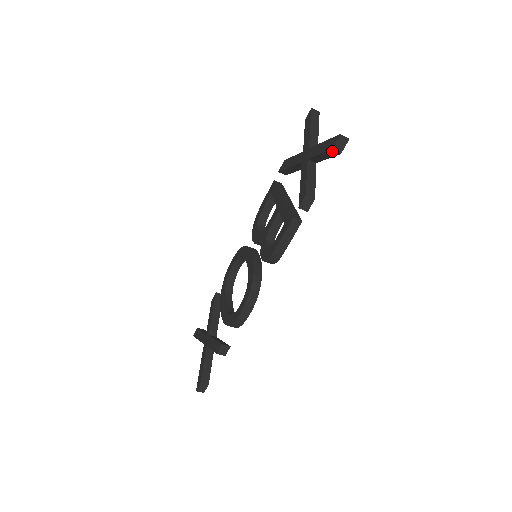
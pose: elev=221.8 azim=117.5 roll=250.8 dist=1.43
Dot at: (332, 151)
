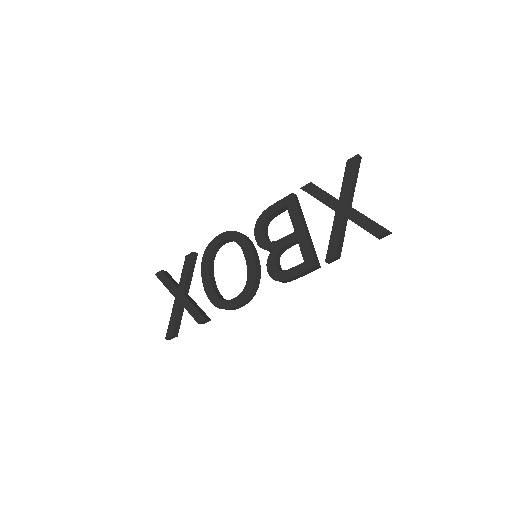
Dot at: (375, 236)
